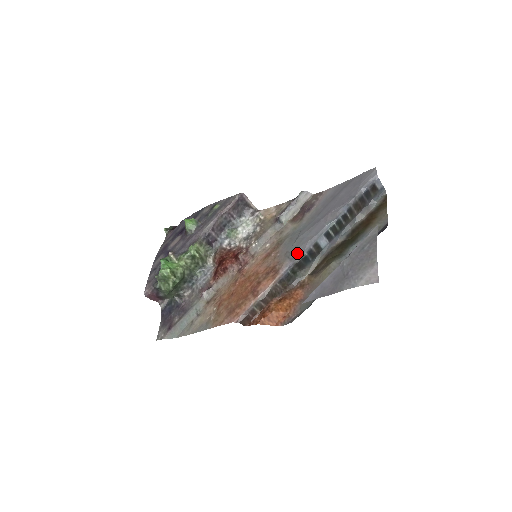
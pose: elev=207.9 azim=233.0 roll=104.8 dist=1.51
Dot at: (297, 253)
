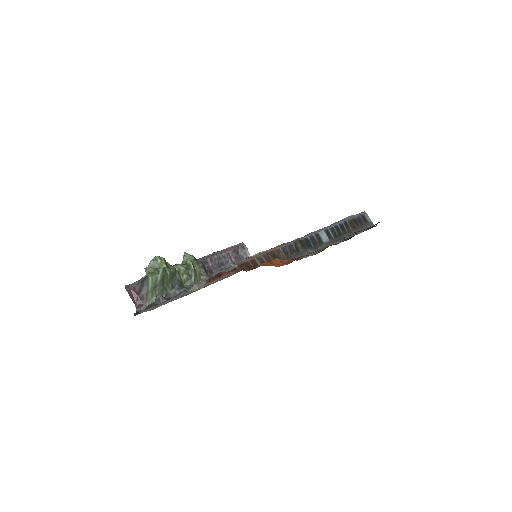
Dot at: occluded
